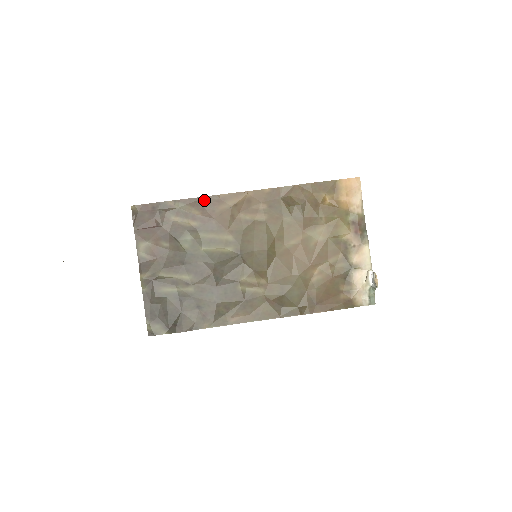
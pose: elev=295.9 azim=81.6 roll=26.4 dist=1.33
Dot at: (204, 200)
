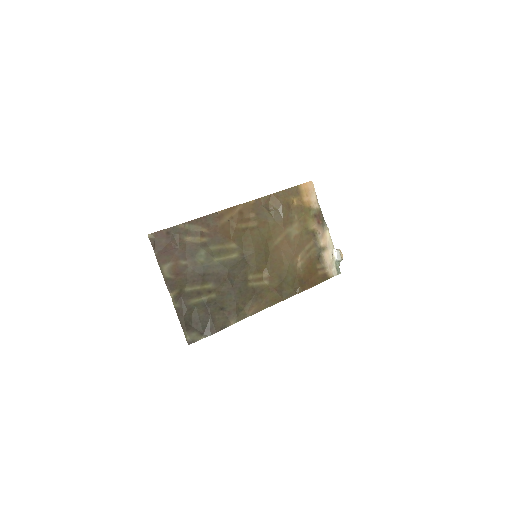
Dot at: (207, 218)
